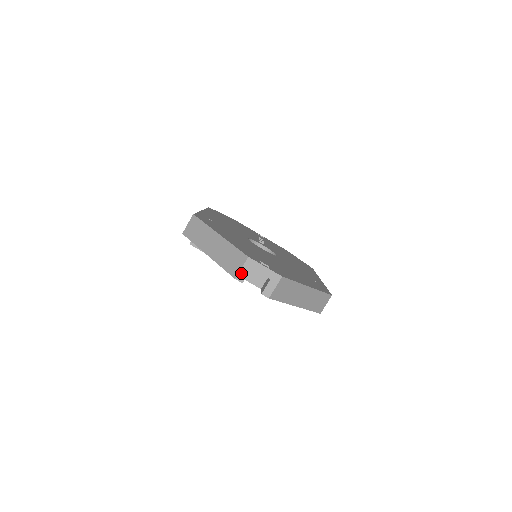
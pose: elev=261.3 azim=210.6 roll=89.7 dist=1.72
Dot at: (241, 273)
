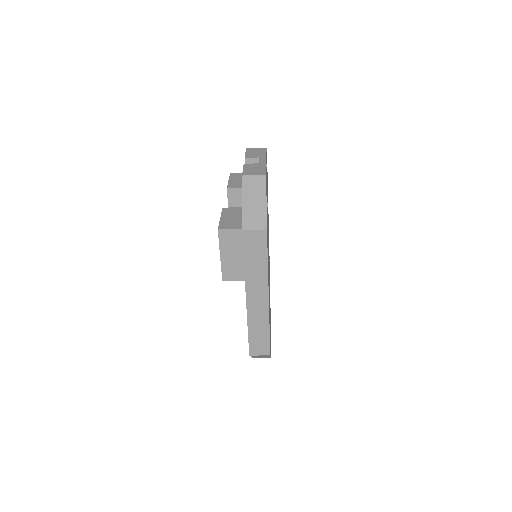
Dot at: occluded
